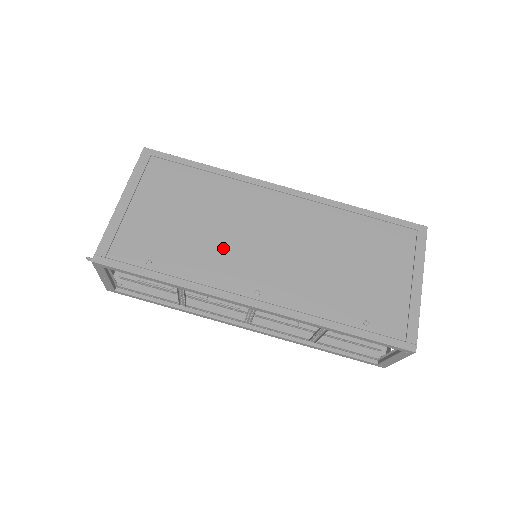
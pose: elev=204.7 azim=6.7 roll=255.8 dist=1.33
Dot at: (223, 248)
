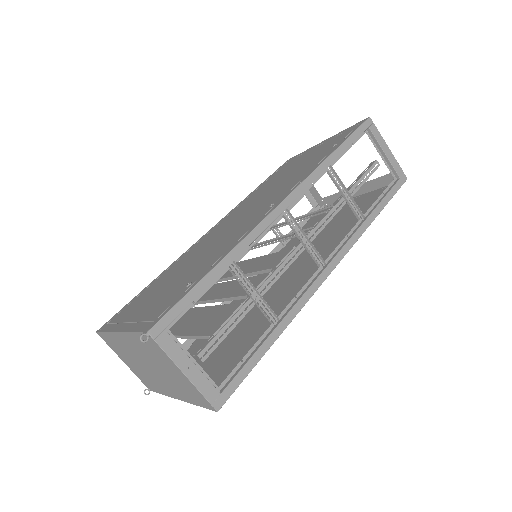
Dot at: (220, 242)
